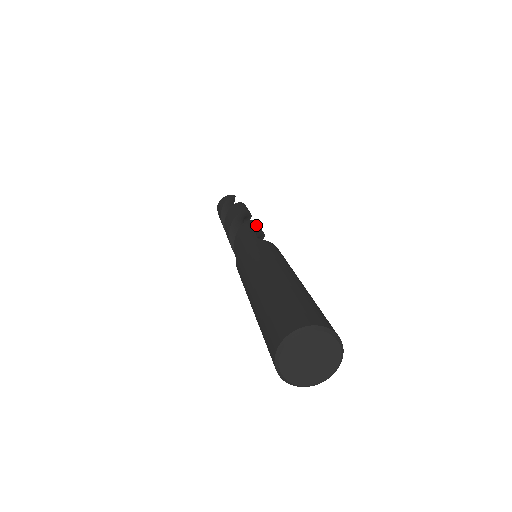
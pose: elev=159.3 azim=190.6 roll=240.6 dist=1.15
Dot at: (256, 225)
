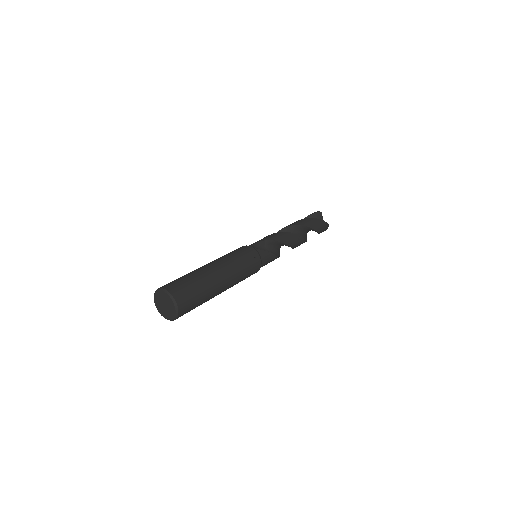
Dot at: (277, 236)
